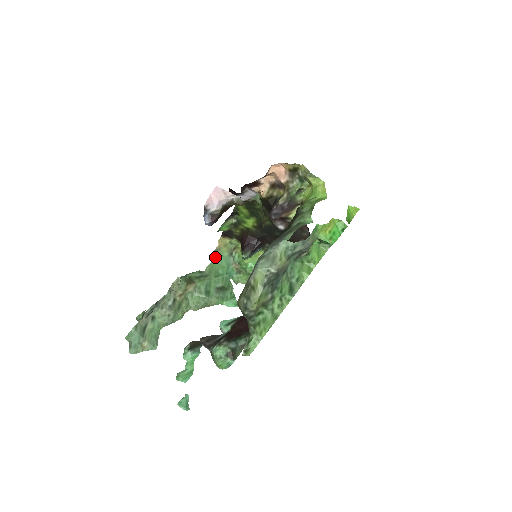
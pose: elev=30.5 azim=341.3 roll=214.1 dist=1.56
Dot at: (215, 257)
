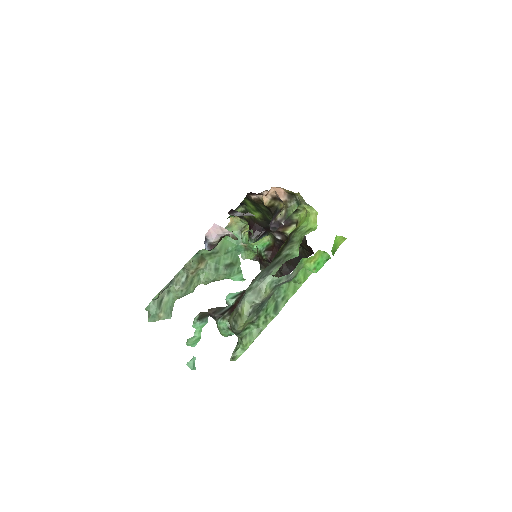
Dot at: occluded
